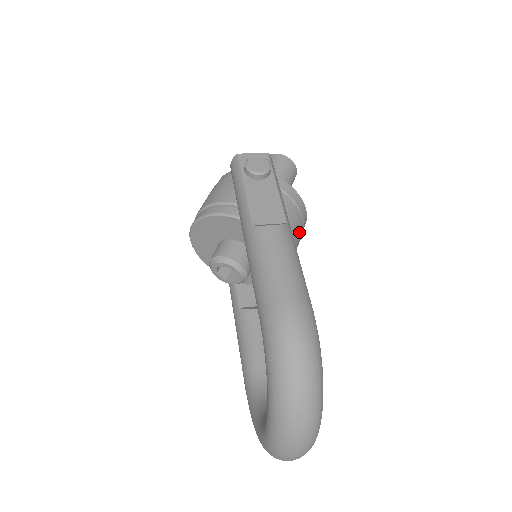
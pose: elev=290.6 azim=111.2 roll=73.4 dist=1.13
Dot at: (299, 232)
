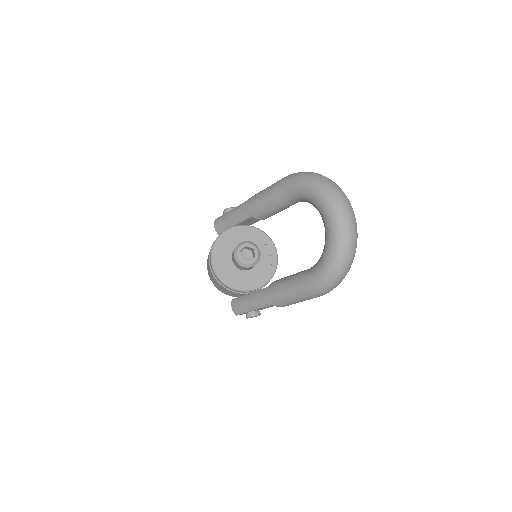
Dot at: occluded
